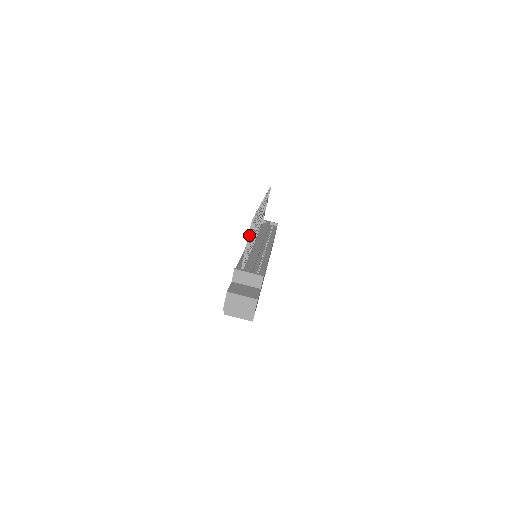
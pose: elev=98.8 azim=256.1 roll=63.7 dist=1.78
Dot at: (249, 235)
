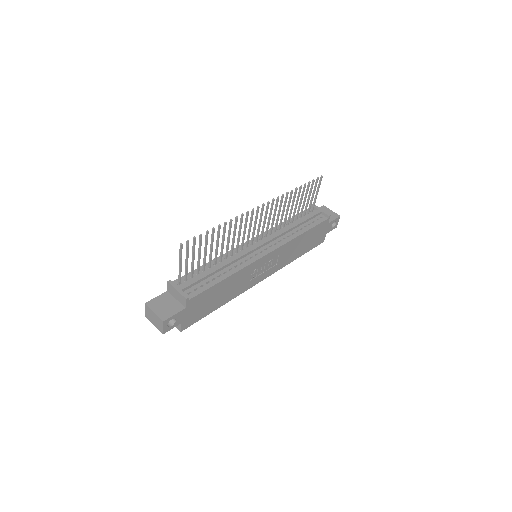
Dot at: (180, 256)
